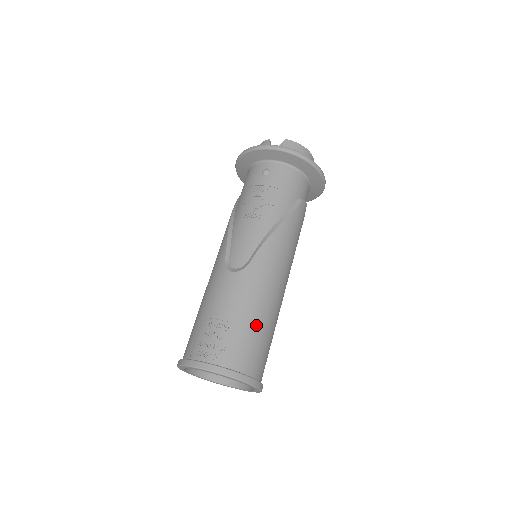
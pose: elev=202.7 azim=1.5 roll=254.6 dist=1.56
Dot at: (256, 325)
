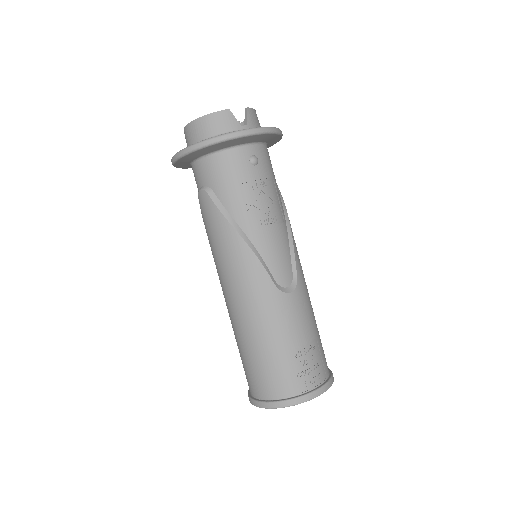
Dot at: occluded
